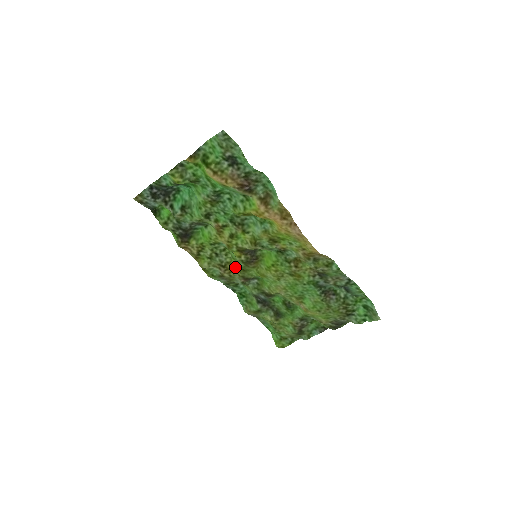
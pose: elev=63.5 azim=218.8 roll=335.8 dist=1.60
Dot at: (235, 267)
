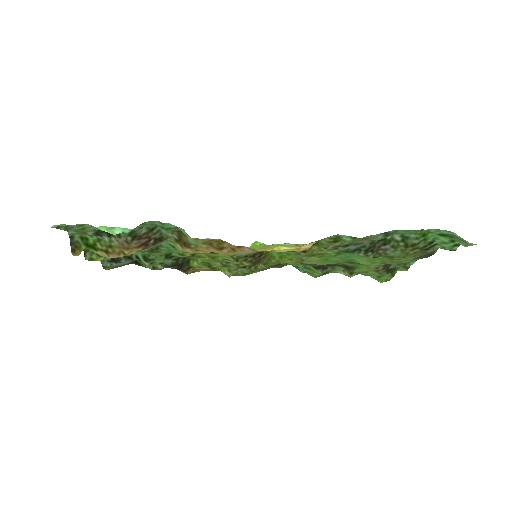
Dot at: occluded
